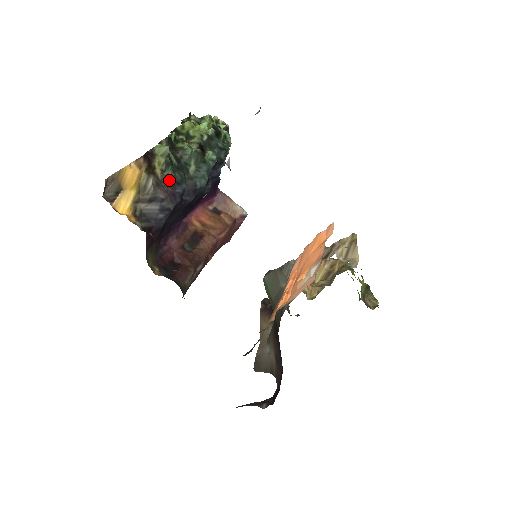
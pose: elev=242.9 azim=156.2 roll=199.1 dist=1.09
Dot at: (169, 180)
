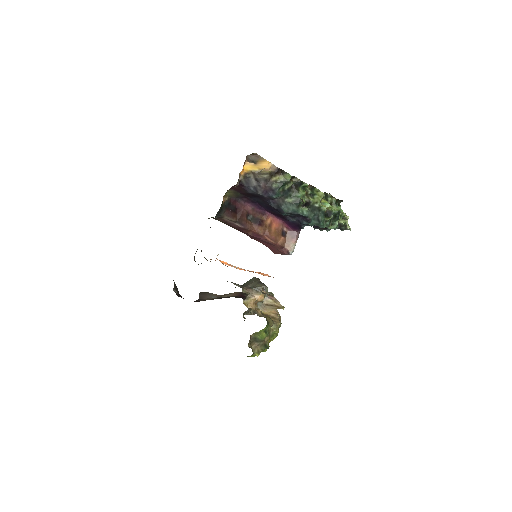
Dot at: (272, 186)
